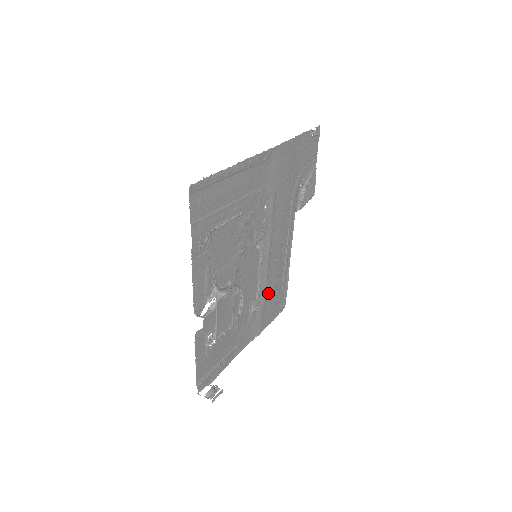
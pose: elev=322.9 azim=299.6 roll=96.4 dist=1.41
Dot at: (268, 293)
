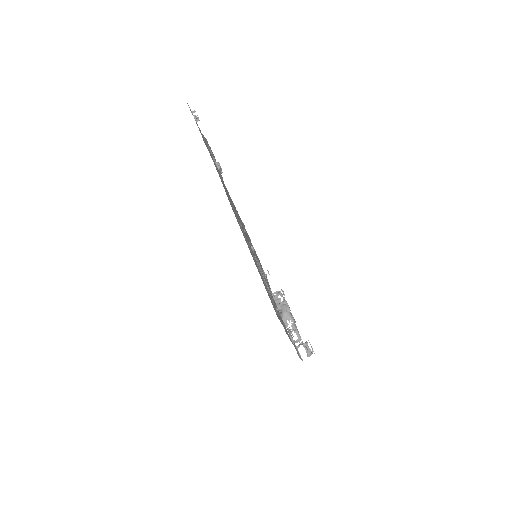
Dot at: occluded
